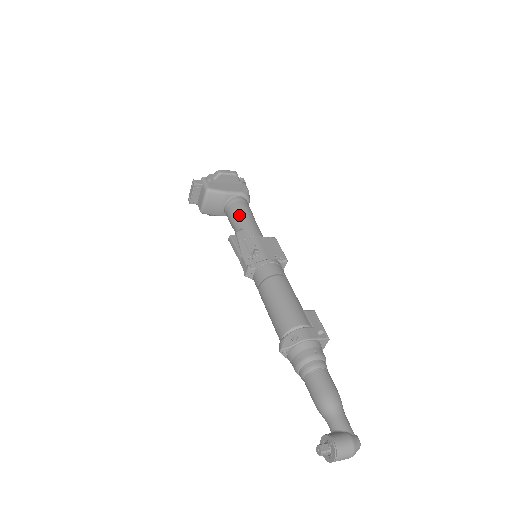
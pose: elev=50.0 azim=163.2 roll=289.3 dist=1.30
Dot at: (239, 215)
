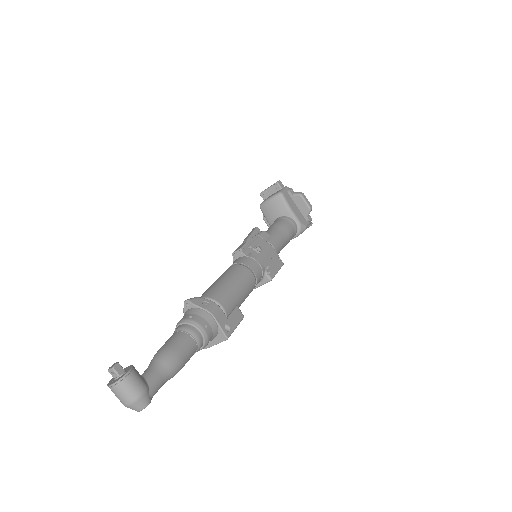
Dot at: (280, 227)
